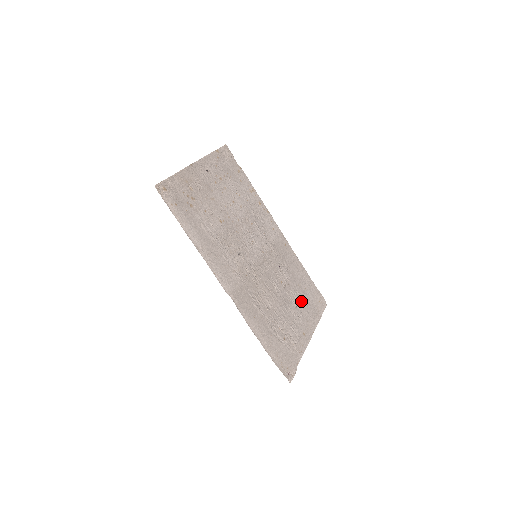
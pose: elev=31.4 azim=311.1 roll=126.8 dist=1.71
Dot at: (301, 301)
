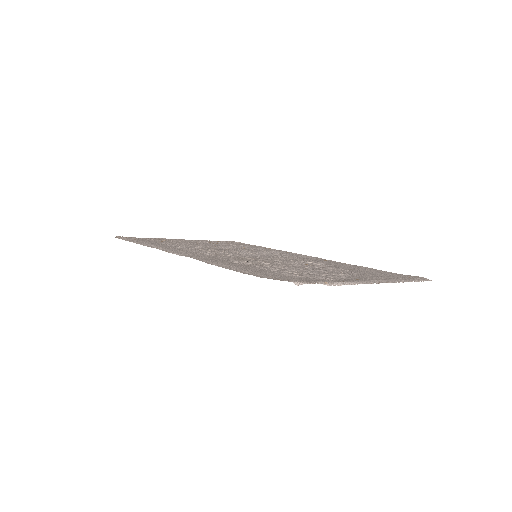
Dot at: (355, 273)
